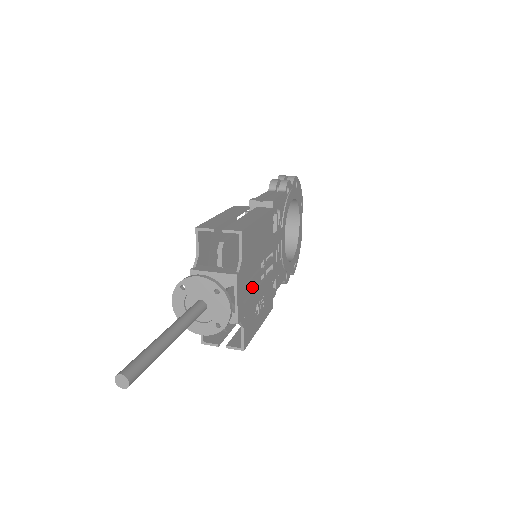
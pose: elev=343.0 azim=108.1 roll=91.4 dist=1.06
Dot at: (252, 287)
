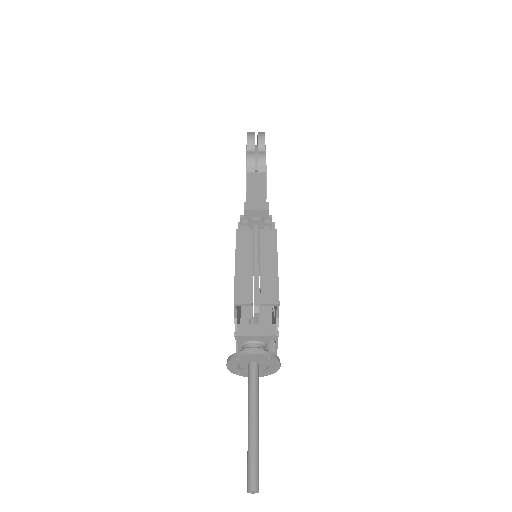
Dot at: occluded
